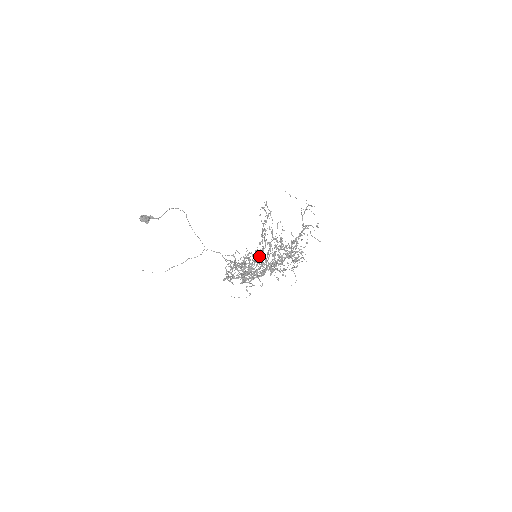
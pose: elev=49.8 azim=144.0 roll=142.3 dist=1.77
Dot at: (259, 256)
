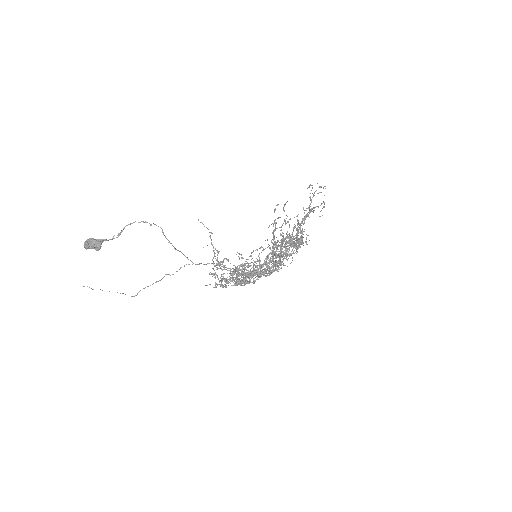
Dot at: (267, 263)
